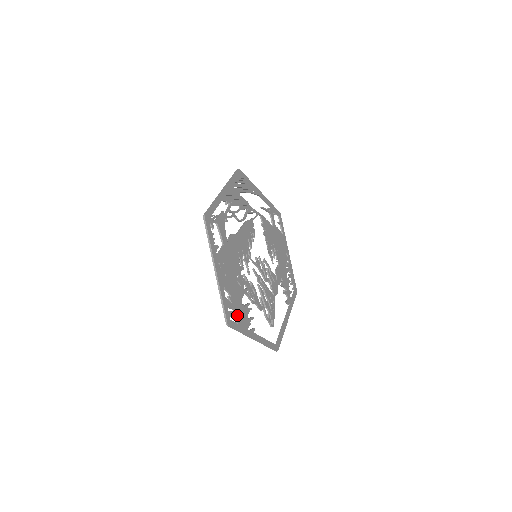
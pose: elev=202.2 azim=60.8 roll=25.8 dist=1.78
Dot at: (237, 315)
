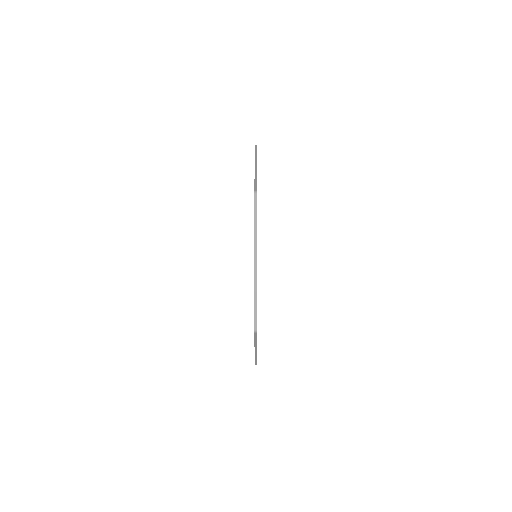
Dot at: occluded
